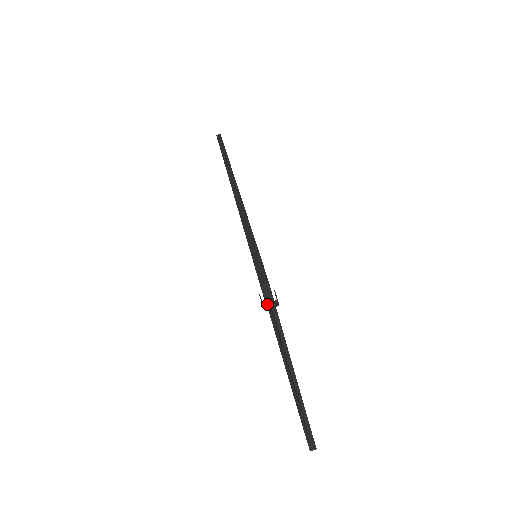
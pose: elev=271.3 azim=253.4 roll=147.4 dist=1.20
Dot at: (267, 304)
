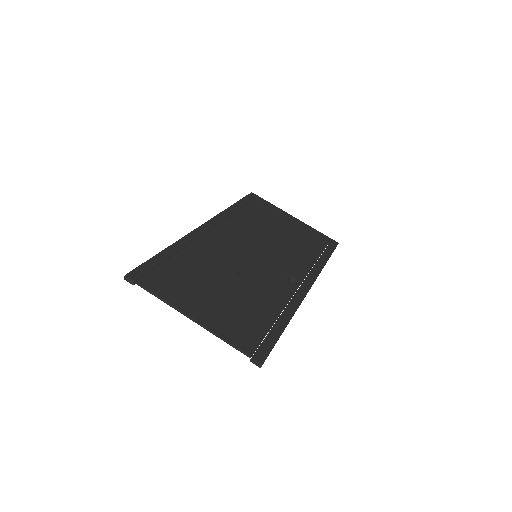
Dot at: occluded
